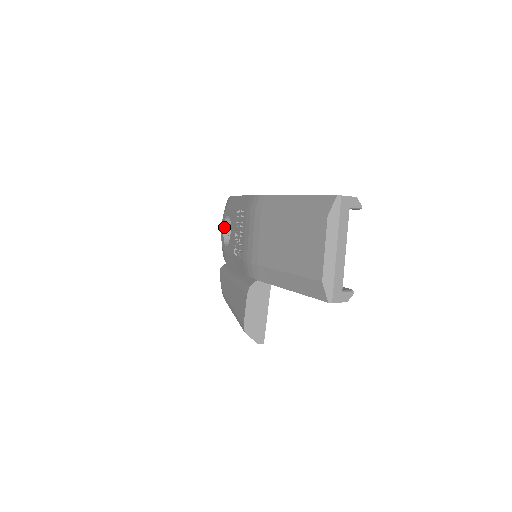
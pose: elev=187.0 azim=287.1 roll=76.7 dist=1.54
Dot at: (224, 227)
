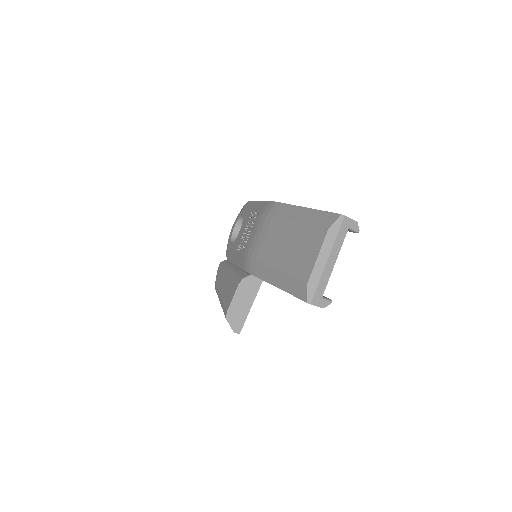
Dot at: (235, 226)
